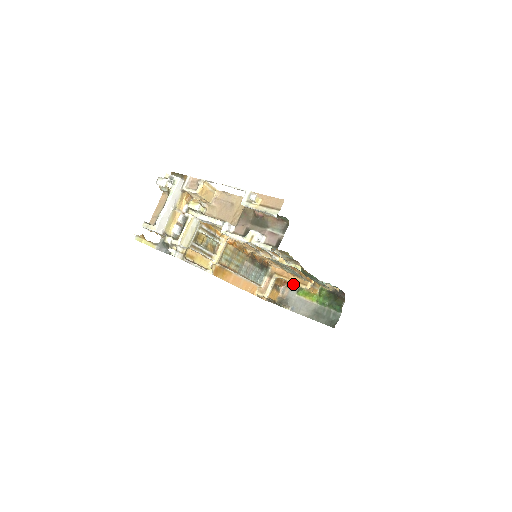
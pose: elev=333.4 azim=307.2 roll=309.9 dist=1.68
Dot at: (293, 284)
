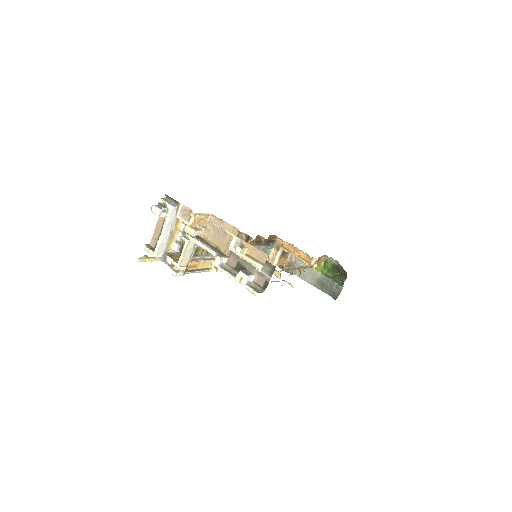
Dot at: occluded
